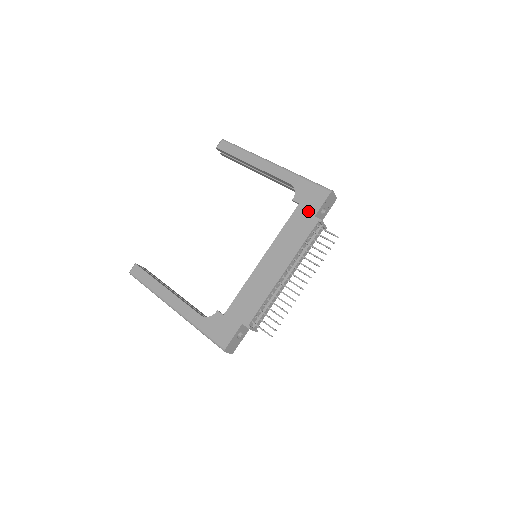
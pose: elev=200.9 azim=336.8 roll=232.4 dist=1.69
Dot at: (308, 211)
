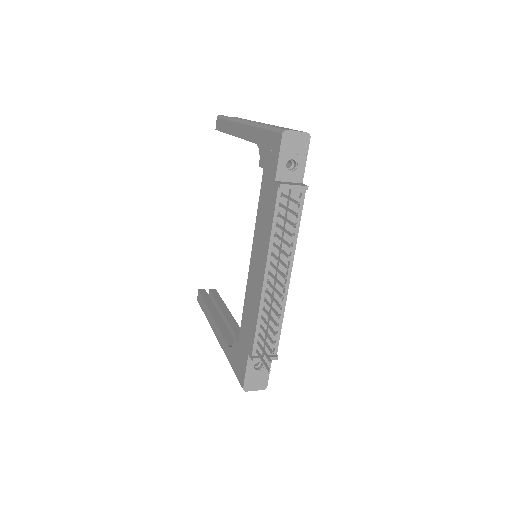
Dot at: (270, 176)
